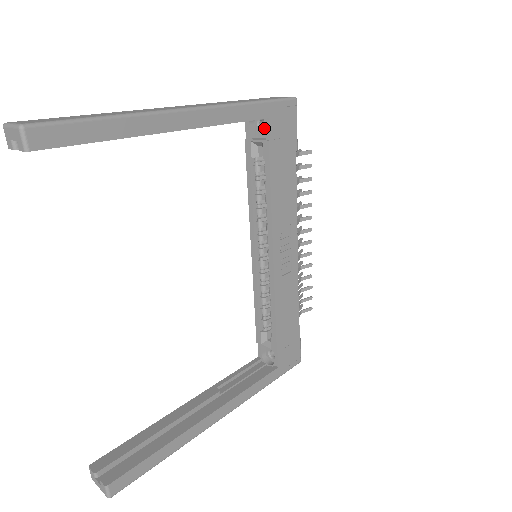
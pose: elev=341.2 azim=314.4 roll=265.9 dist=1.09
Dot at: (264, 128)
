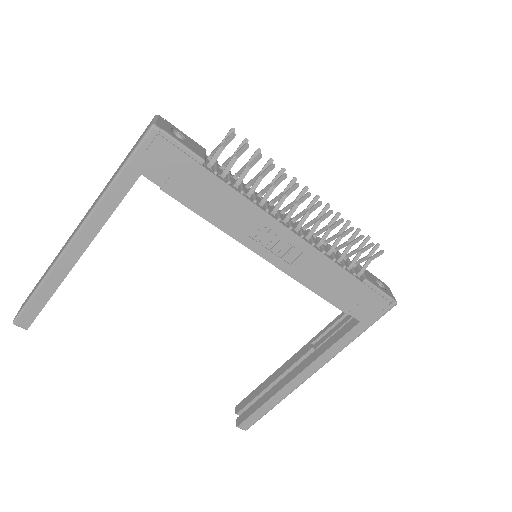
Dot at: occluded
